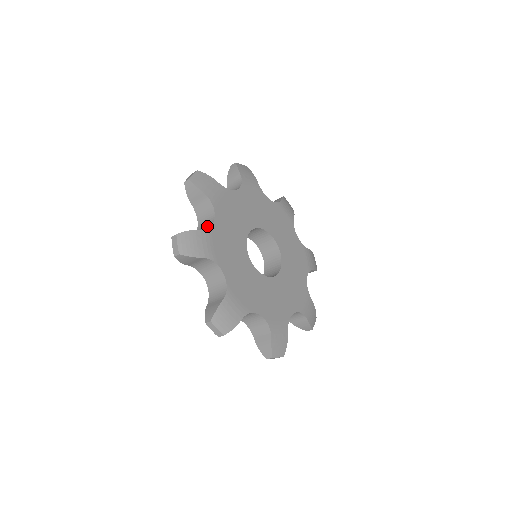
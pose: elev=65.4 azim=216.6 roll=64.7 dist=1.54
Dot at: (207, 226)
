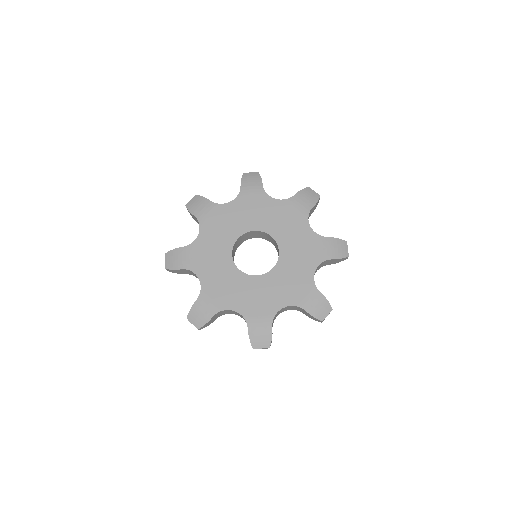
Dot at: occluded
